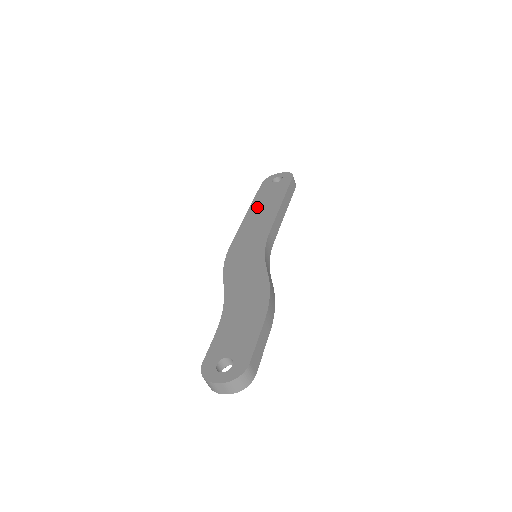
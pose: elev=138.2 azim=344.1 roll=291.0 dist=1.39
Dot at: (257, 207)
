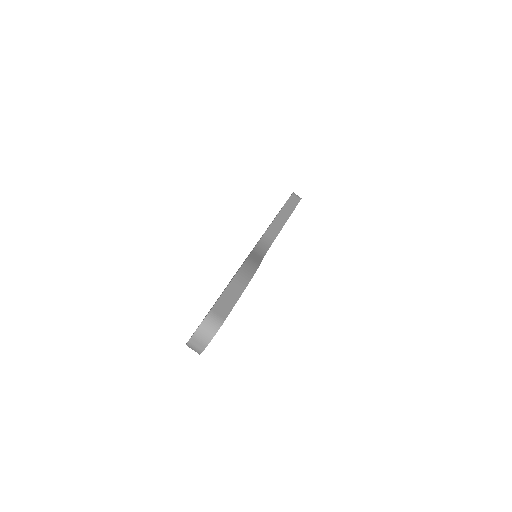
Dot at: occluded
